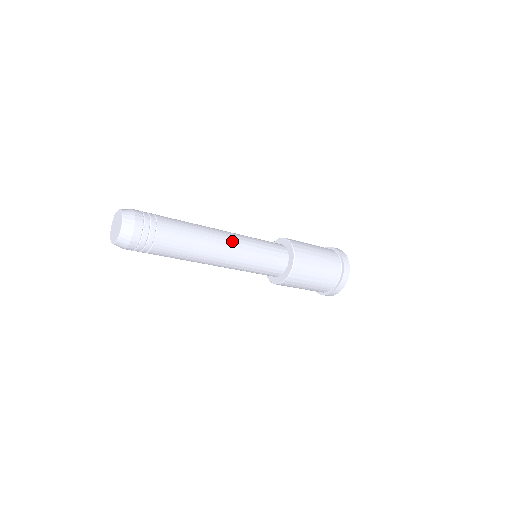
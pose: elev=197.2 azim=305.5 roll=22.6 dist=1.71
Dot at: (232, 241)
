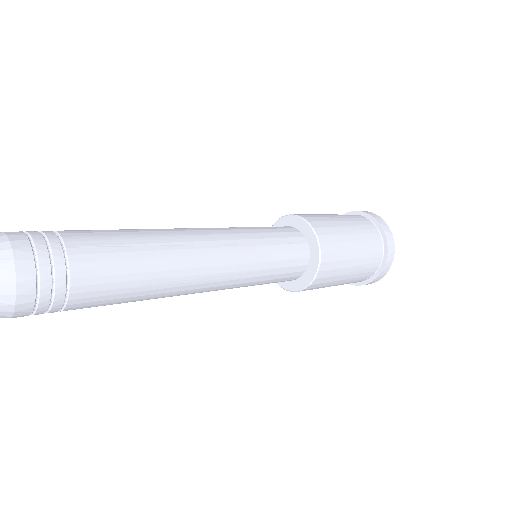
Dot at: (214, 239)
